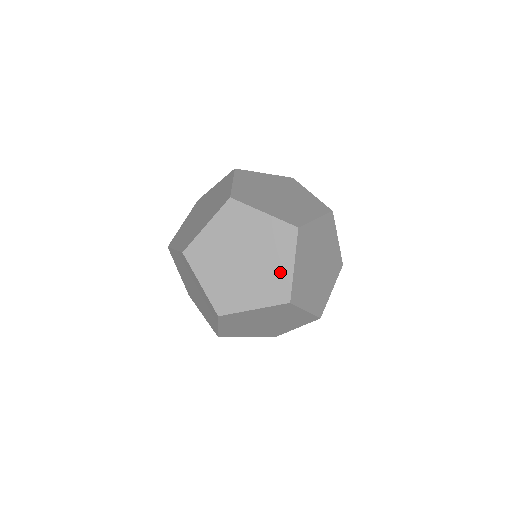
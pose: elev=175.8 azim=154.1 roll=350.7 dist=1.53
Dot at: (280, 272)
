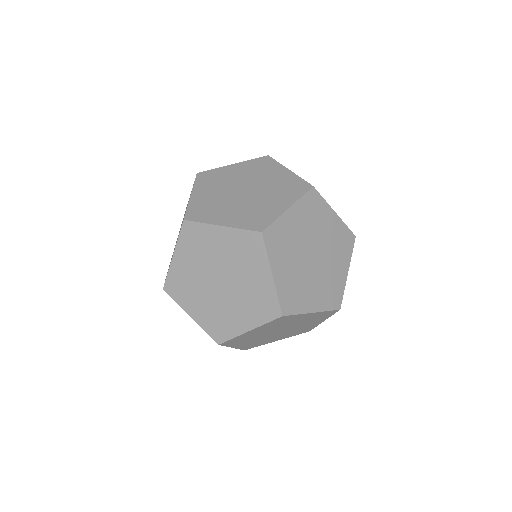
Dot at: (335, 229)
